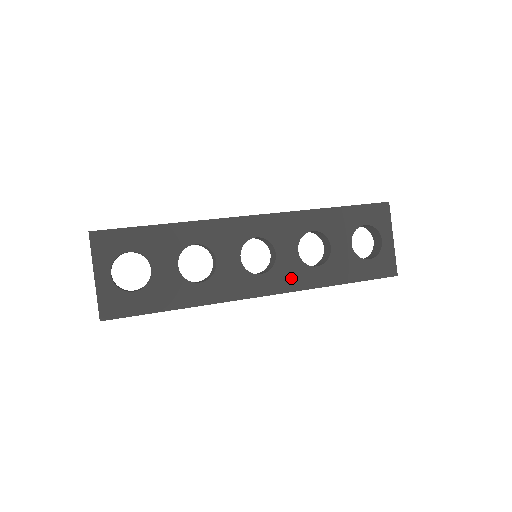
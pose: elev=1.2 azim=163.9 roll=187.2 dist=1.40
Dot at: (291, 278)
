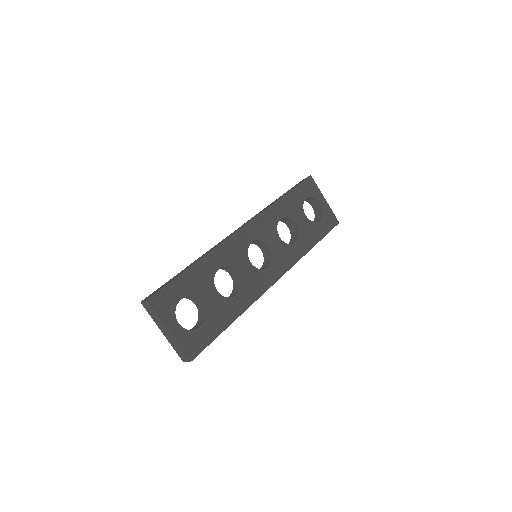
Dot at: (286, 259)
